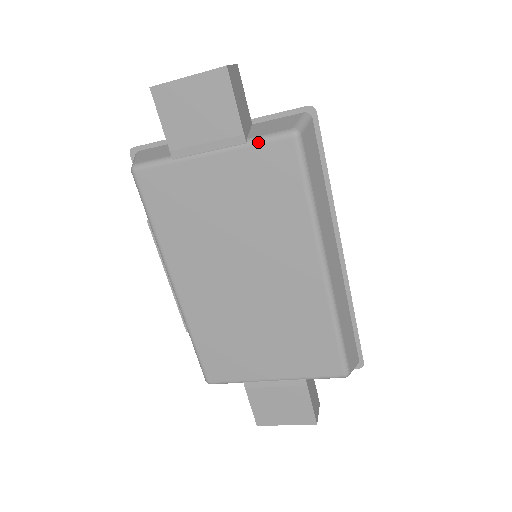
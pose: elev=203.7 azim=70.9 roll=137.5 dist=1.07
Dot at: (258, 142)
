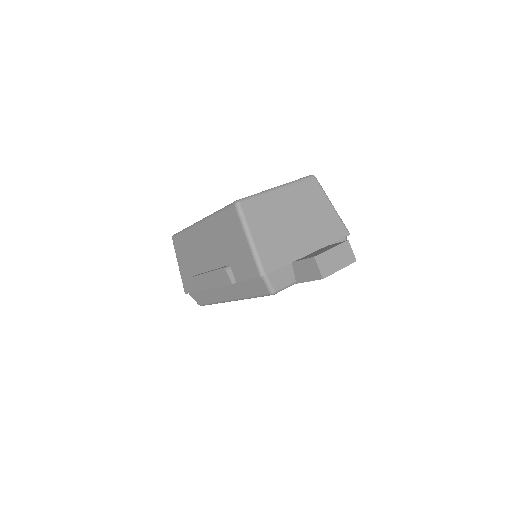
Dot at: occluded
